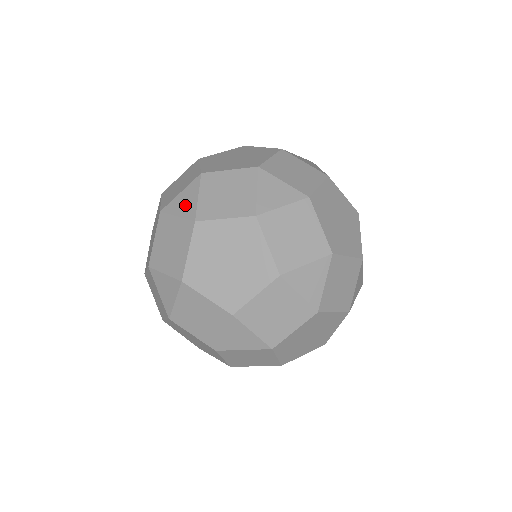
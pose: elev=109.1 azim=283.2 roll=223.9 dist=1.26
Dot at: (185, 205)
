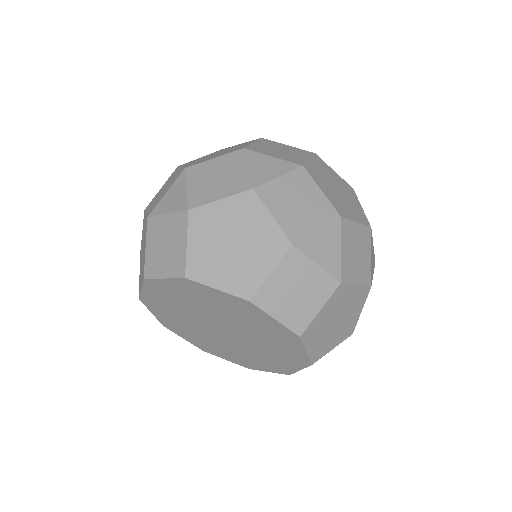
Dot at: occluded
